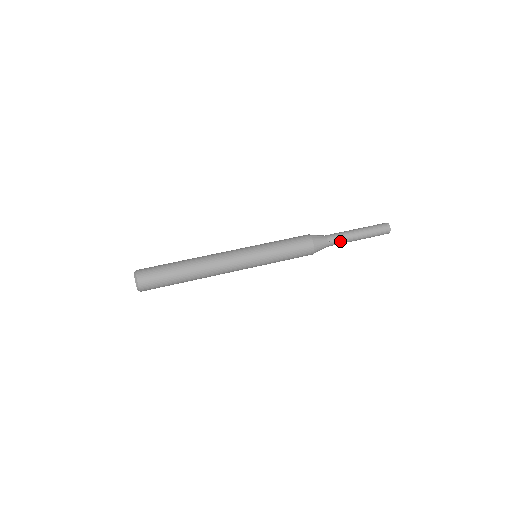
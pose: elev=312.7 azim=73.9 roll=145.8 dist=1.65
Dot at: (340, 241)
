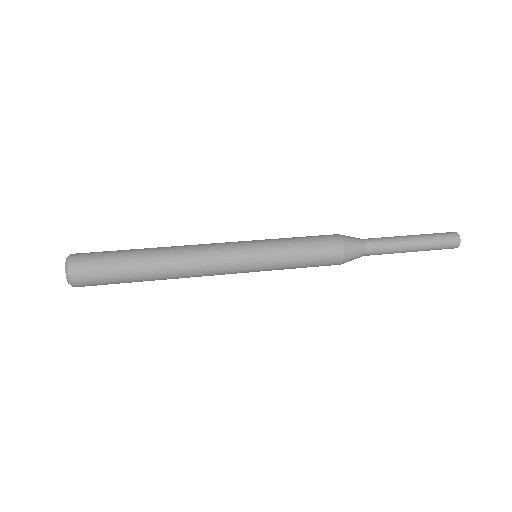
Dot at: (383, 253)
